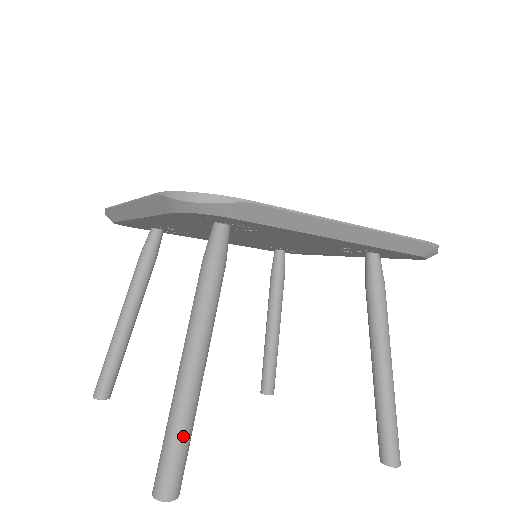
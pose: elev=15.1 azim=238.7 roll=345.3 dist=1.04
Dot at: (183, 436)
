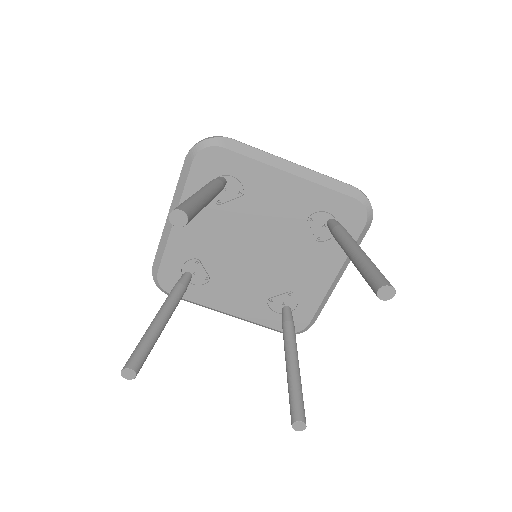
Dot at: (192, 200)
